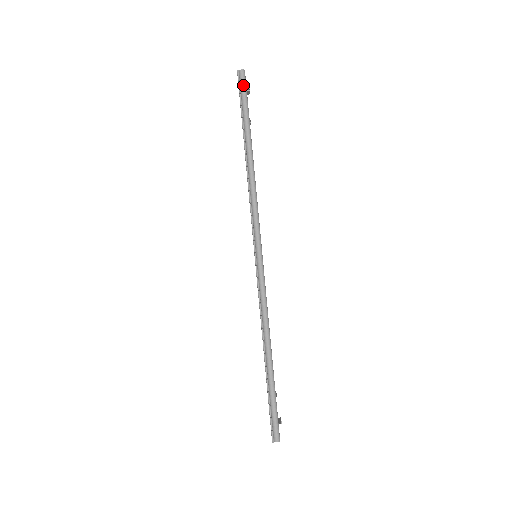
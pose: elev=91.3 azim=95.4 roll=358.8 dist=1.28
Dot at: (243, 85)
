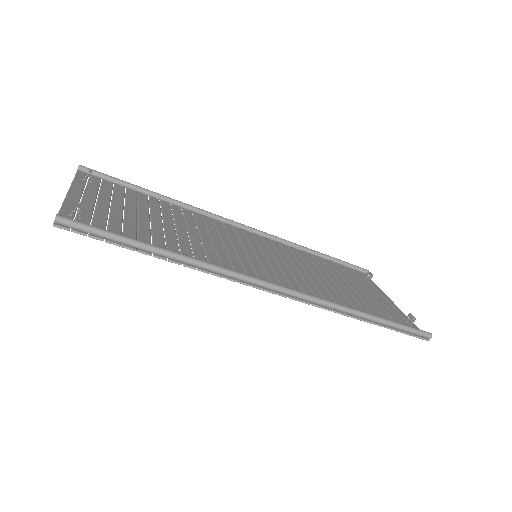
Dot at: (78, 227)
